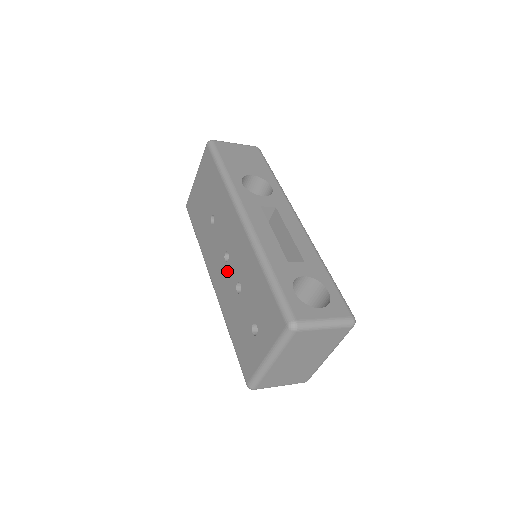
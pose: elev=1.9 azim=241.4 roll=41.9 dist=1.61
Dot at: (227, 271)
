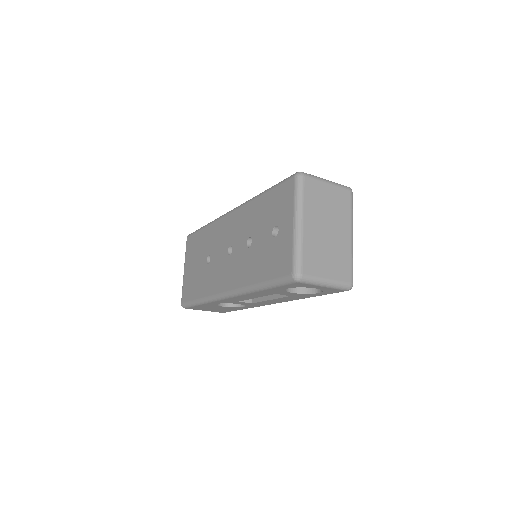
Dot at: (235, 256)
